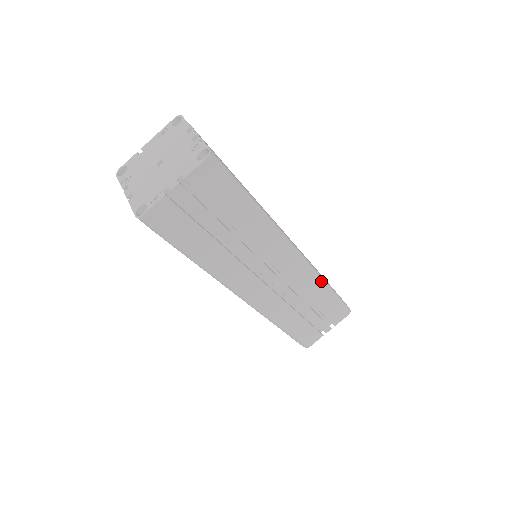
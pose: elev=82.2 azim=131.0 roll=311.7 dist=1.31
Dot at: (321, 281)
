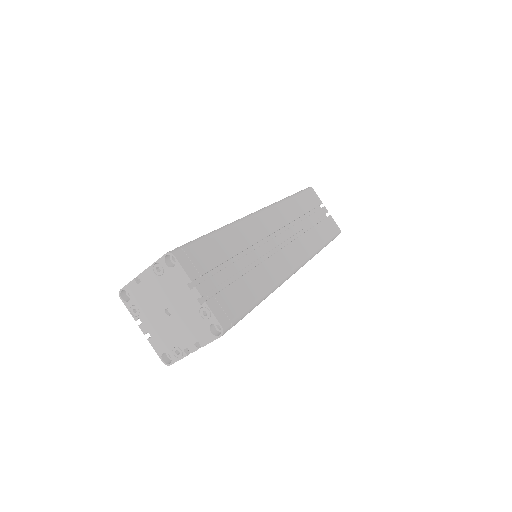
Dot at: (317, 253)
